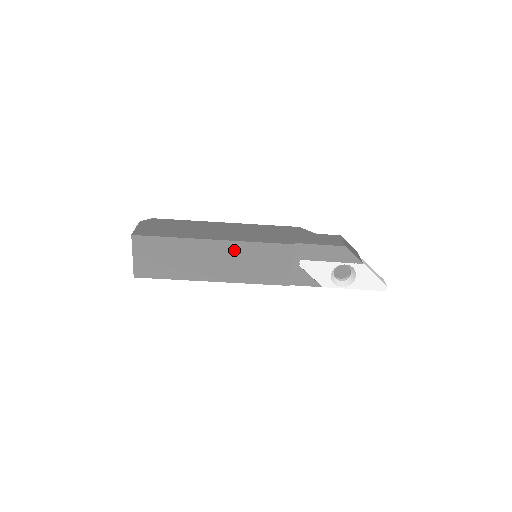
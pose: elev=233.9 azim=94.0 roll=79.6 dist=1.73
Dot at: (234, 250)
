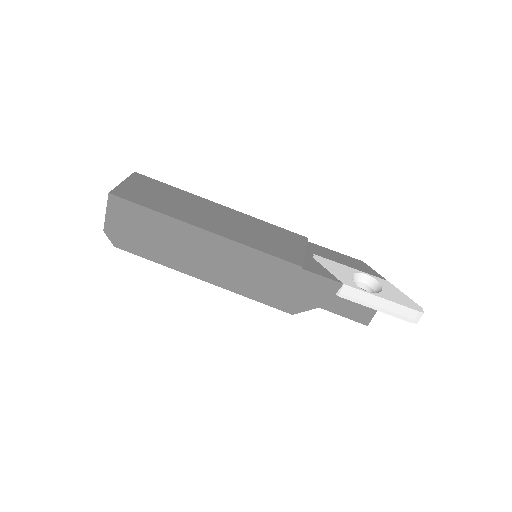
Dot at: (241, 219)
